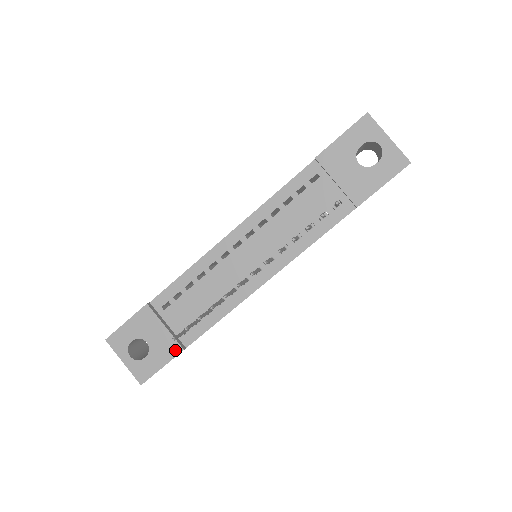
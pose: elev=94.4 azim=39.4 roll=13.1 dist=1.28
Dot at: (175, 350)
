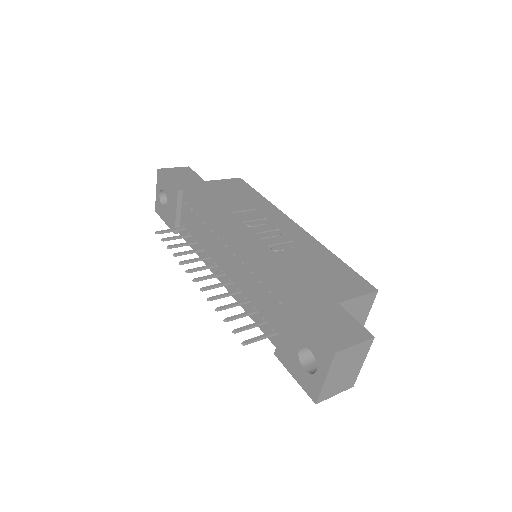
Dot at: (172, 227)
